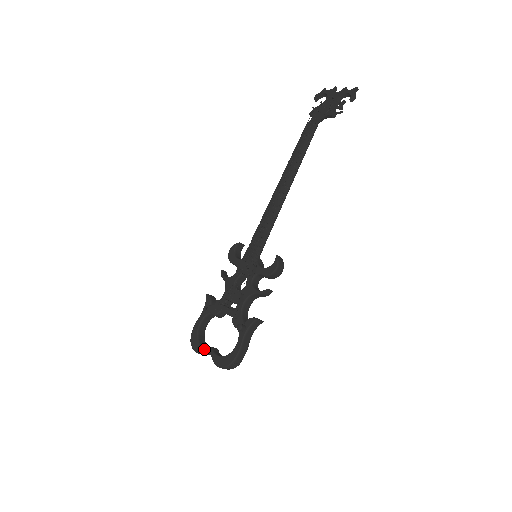
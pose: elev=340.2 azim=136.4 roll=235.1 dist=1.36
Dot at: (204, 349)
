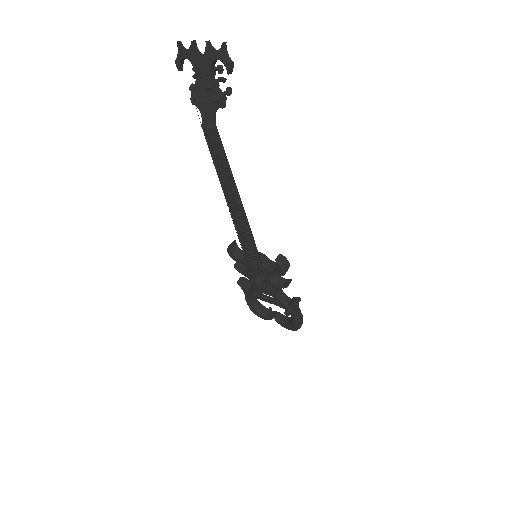
Dot at: (269, 319)
